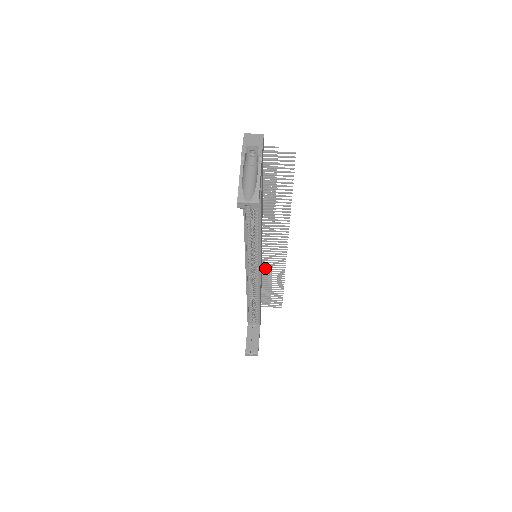
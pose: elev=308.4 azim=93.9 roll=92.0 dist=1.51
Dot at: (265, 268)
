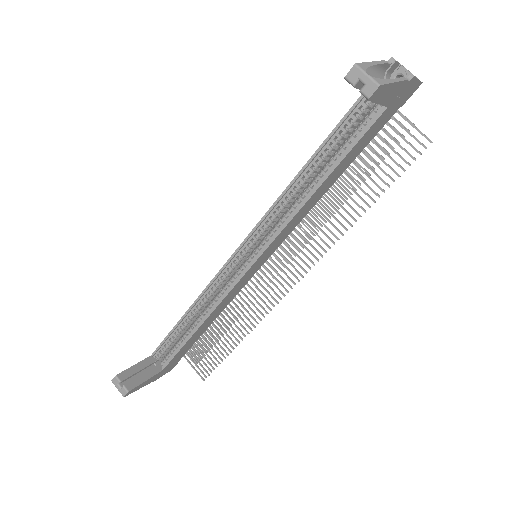
Dot at: occluded
